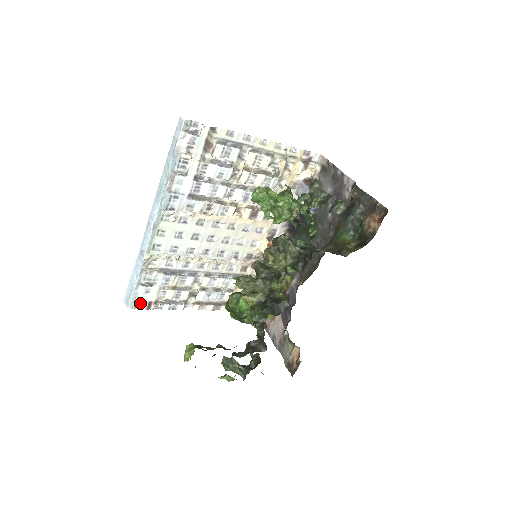
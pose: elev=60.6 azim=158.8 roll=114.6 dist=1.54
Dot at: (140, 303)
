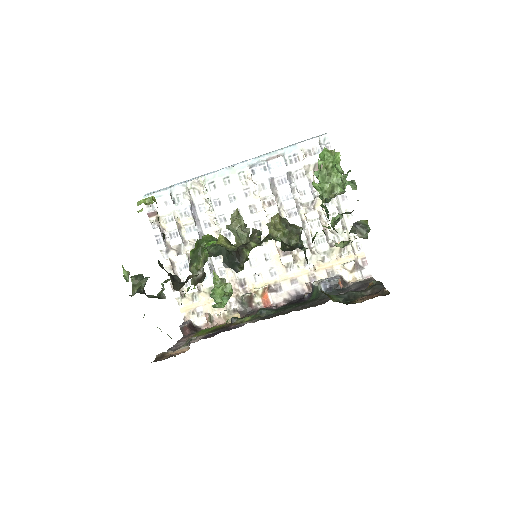
Dot at: (152, 205)
